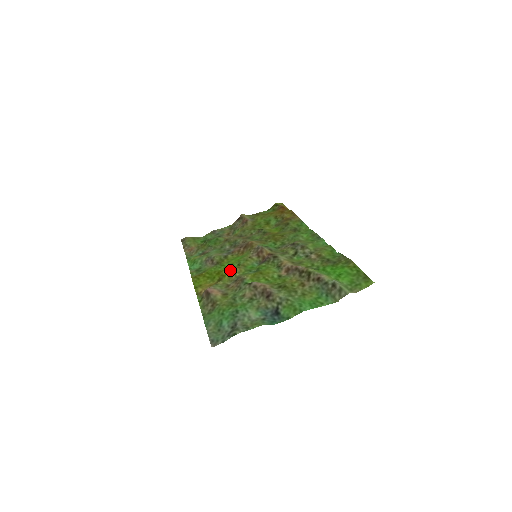
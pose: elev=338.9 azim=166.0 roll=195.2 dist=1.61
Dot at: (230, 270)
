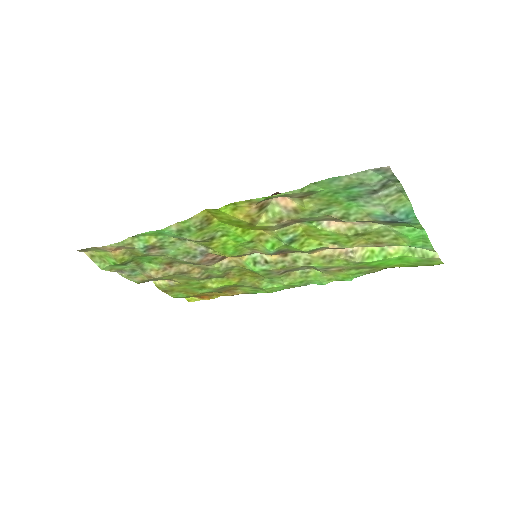
Dot at: (256, 229)
